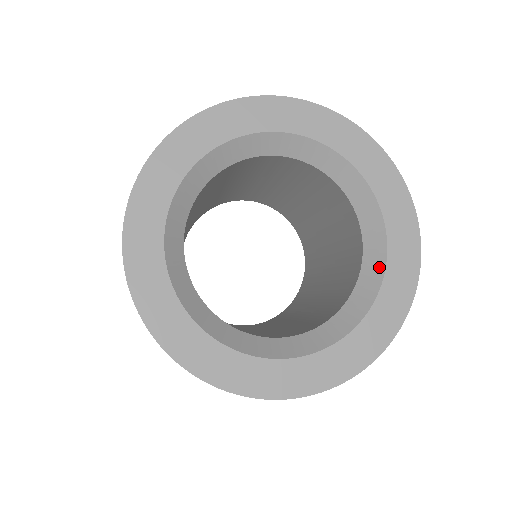
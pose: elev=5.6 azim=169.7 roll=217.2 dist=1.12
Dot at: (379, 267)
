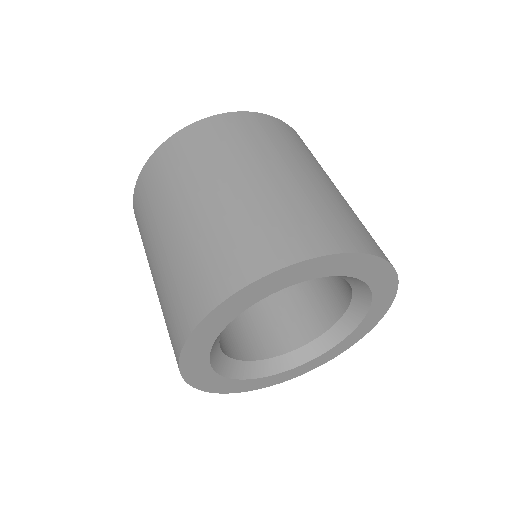
Dot at: (327, 347)
